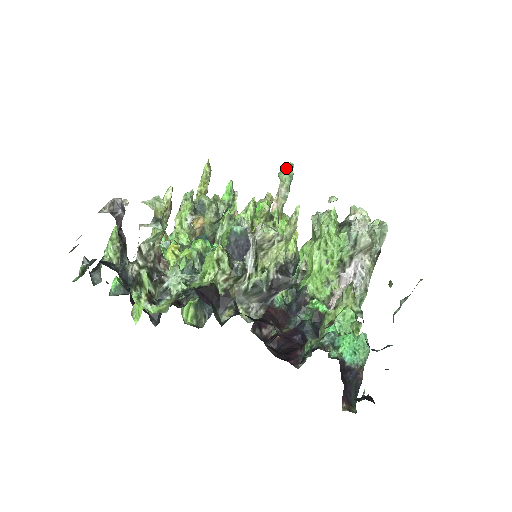
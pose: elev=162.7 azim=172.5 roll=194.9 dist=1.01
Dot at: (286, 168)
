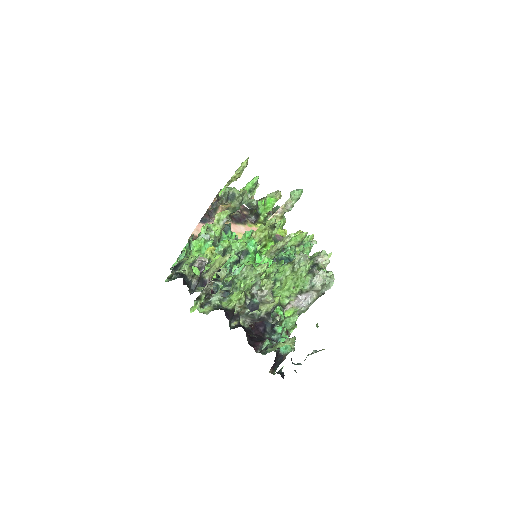
Dot at: (297, 192)
